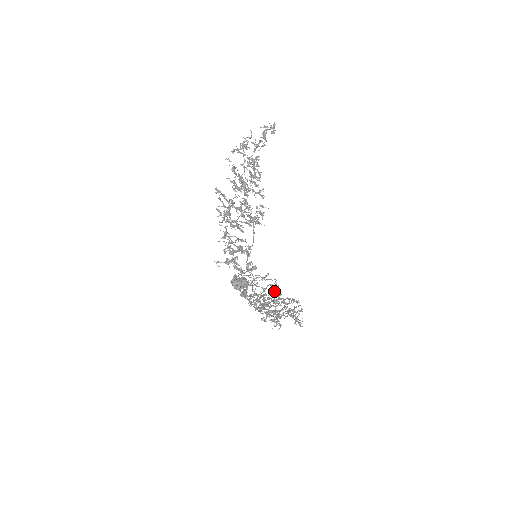
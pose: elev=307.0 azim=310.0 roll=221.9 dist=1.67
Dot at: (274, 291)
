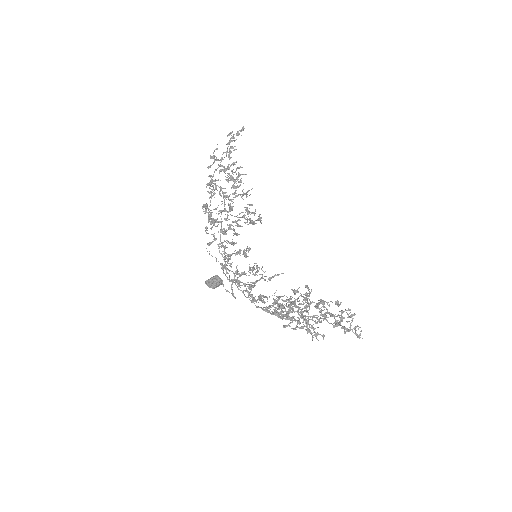
Dot at: (300, 293)
